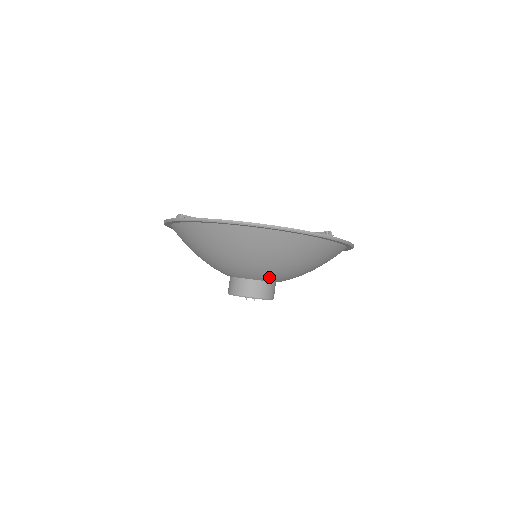
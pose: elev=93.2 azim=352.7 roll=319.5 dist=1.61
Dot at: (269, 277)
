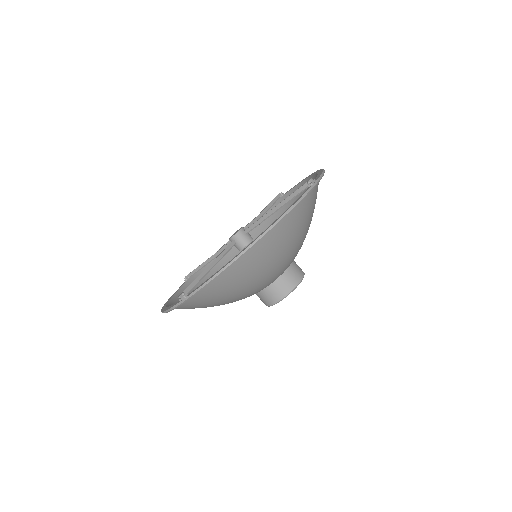
Dot at: (291, 262)
